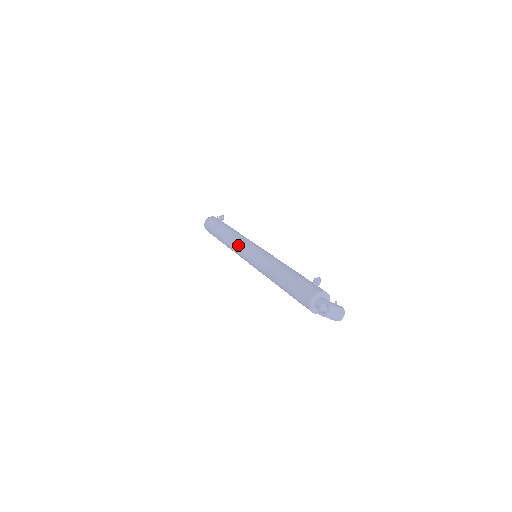
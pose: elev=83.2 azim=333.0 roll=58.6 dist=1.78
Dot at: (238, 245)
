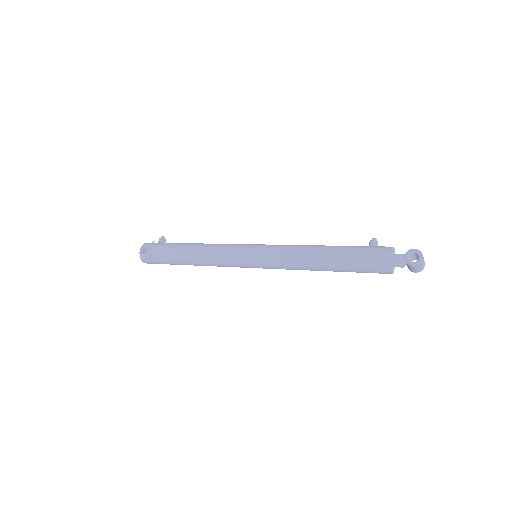
Dot at: (226, 251)
